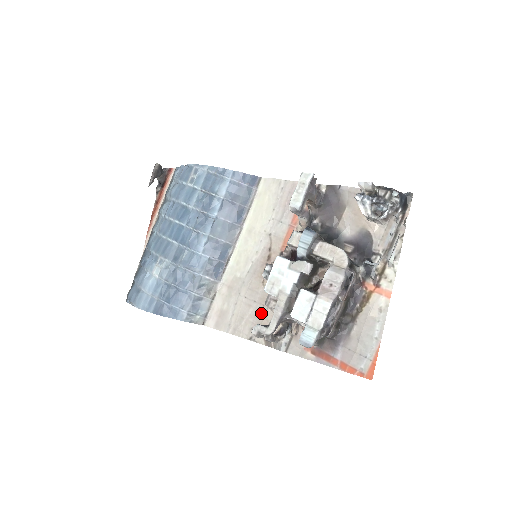
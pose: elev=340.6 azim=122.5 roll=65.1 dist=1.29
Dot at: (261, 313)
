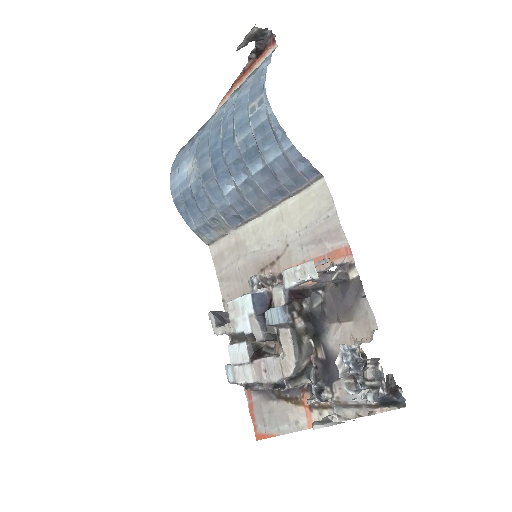
Dot at: (239, 296)
